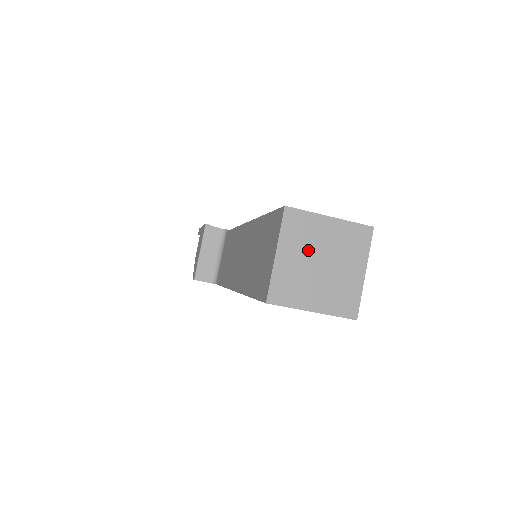
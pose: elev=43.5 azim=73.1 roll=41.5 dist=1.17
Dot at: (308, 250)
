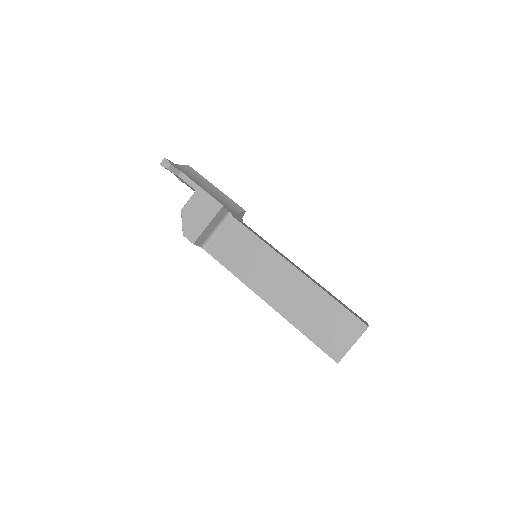
Dot at: occluded
